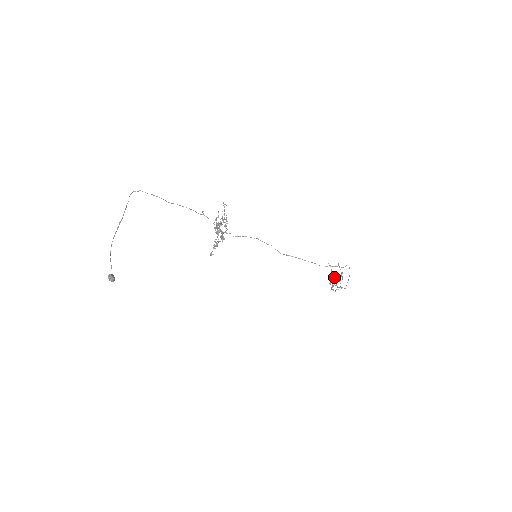
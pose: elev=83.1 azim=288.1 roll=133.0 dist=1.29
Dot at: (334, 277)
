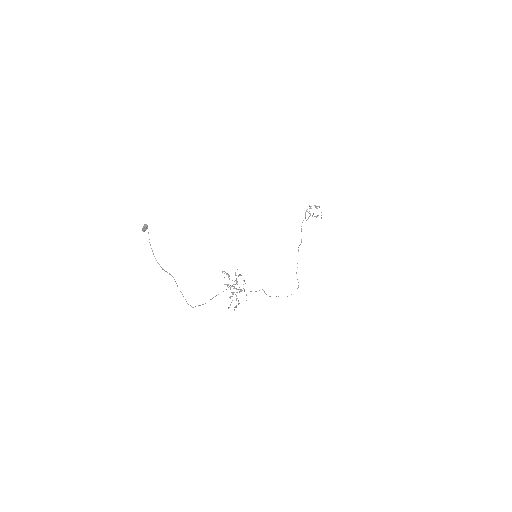
Dot at: (313, 214)
